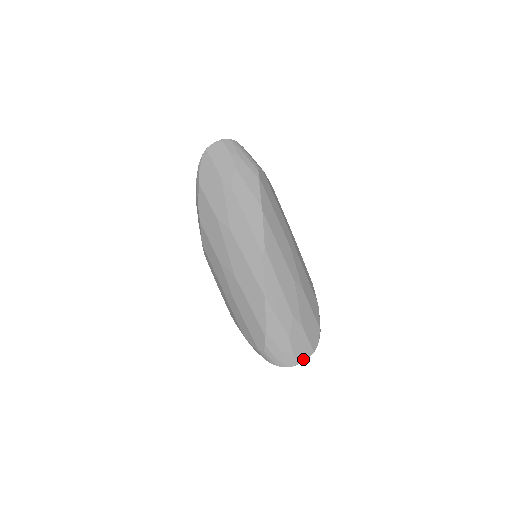
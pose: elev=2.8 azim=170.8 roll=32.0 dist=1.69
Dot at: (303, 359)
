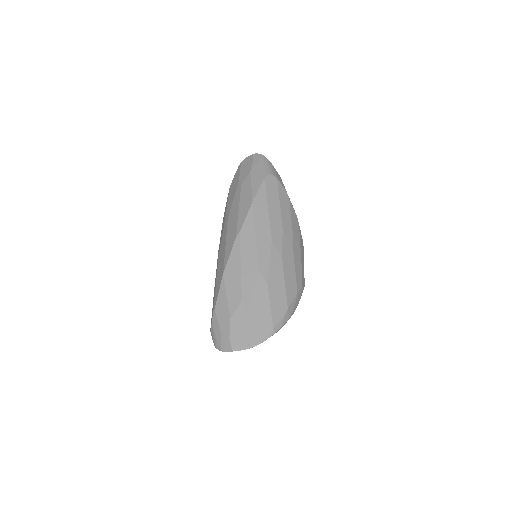
Dot at: (238, 348)
